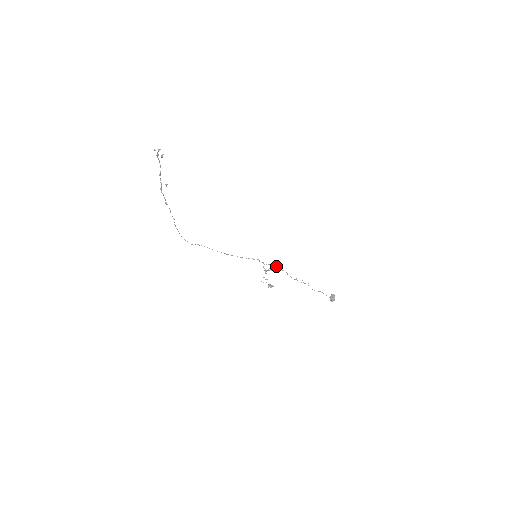
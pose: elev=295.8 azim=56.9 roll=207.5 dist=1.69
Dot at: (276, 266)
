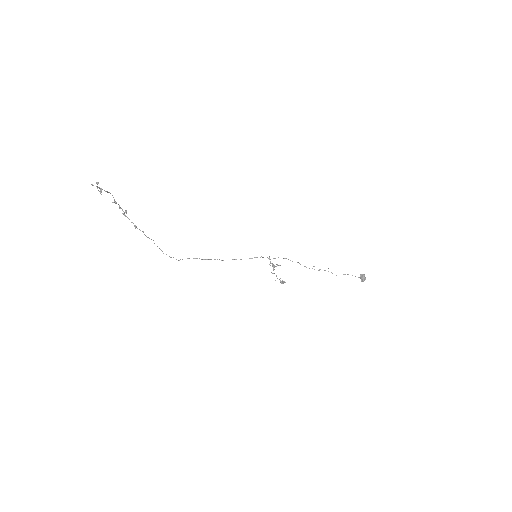
Dot at: (285, 258)
